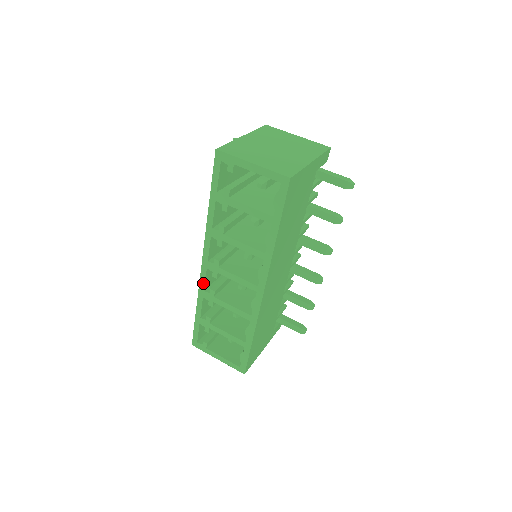
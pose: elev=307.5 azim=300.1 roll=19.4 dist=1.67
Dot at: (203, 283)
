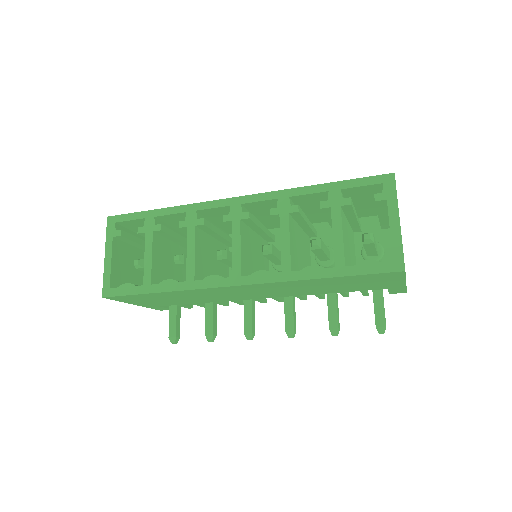
Dot at: (207, 206)
